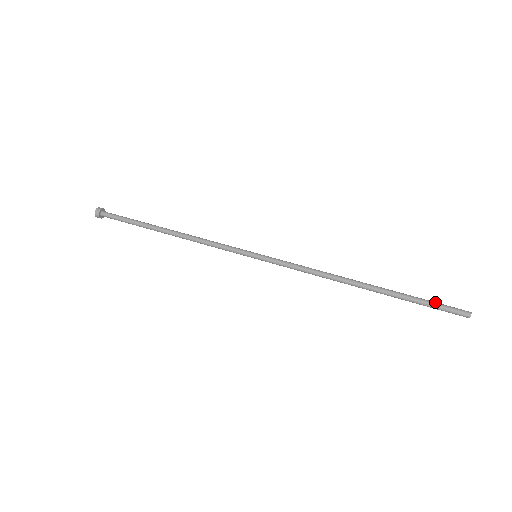
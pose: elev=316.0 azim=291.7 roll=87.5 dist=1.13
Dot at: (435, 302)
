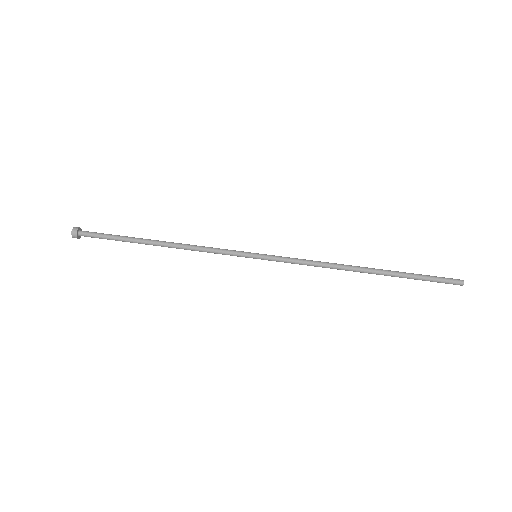
Dot at: (431, 276)
